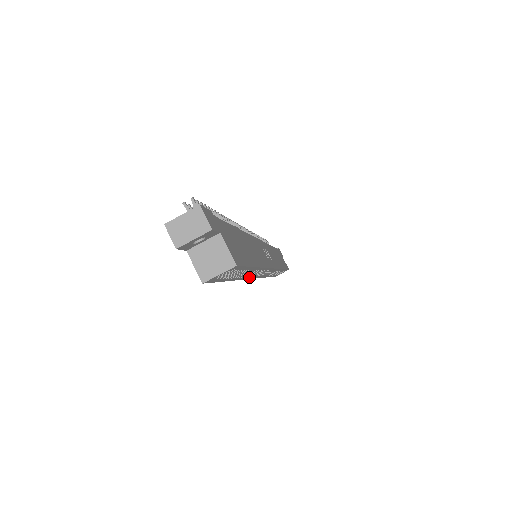
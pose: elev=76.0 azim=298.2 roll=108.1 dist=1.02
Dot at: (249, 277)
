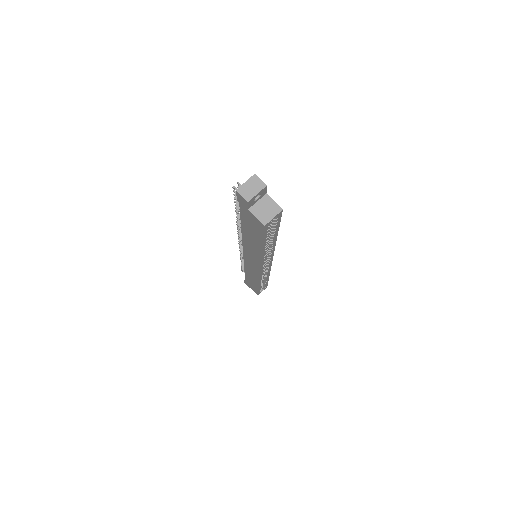
Dot at: (263, 260)
